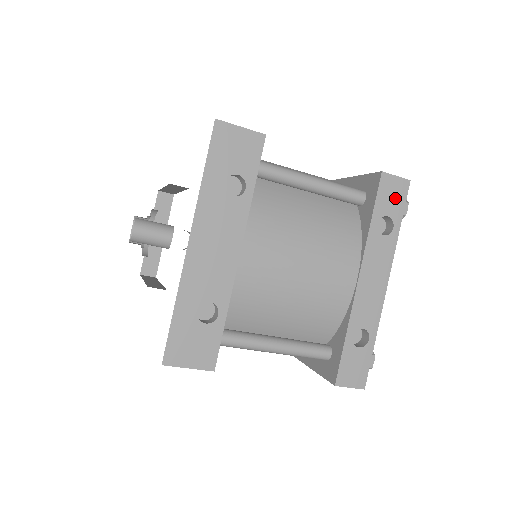
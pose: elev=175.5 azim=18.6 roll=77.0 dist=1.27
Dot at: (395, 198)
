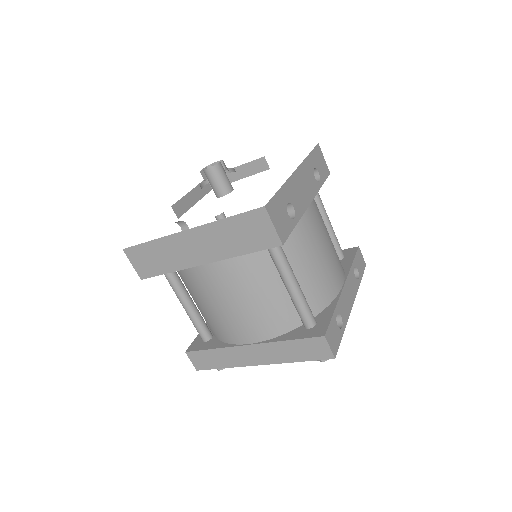
Dot at: (361, 265)
